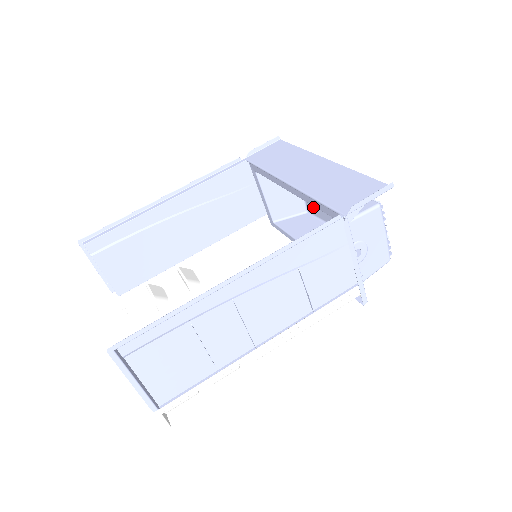
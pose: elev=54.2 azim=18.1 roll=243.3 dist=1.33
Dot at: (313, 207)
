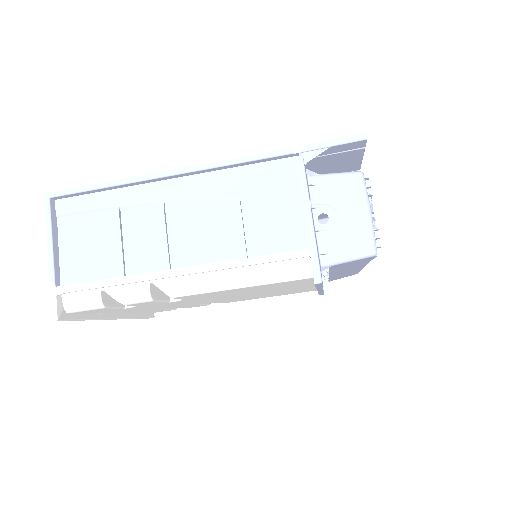
Dot at: occluded
